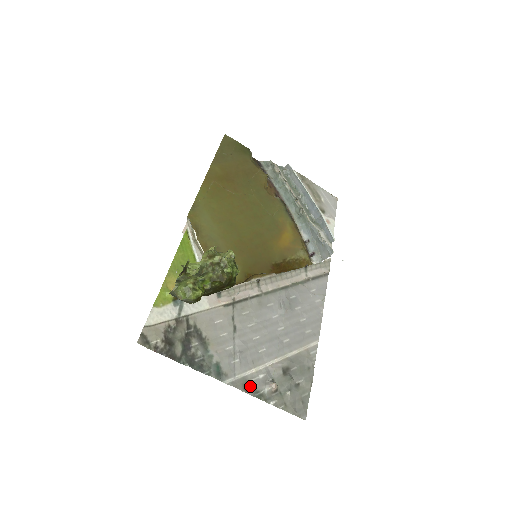
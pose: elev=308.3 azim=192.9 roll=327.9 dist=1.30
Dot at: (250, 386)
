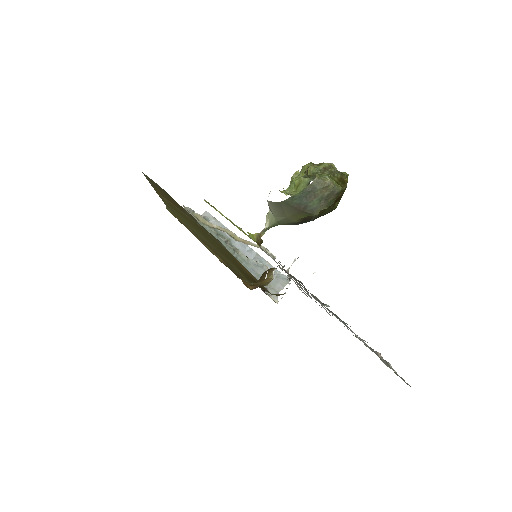
Dot at: occluded
